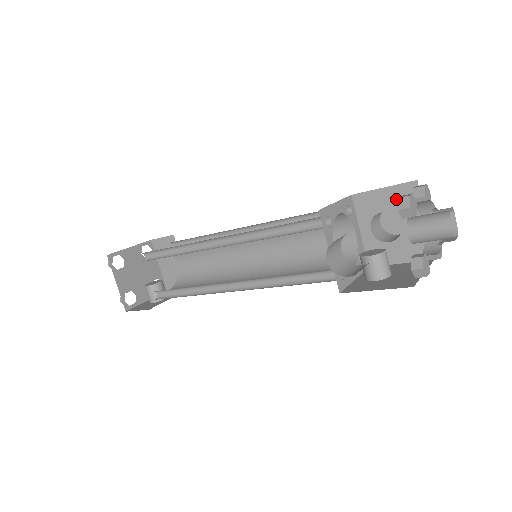
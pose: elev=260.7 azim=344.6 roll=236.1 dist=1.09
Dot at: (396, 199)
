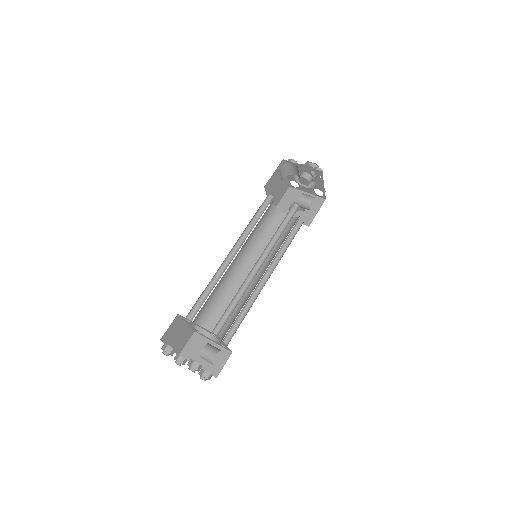
Dot at: (290, 198)
